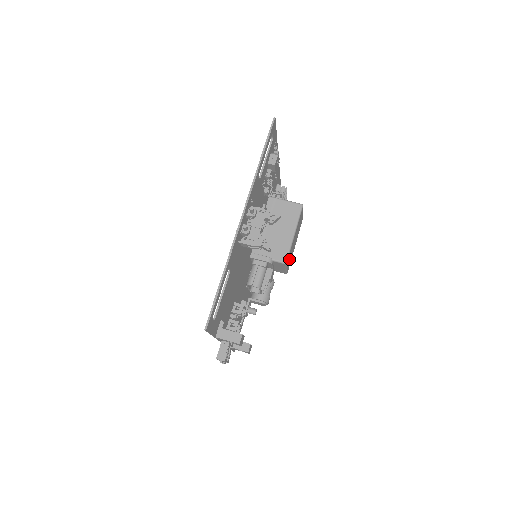
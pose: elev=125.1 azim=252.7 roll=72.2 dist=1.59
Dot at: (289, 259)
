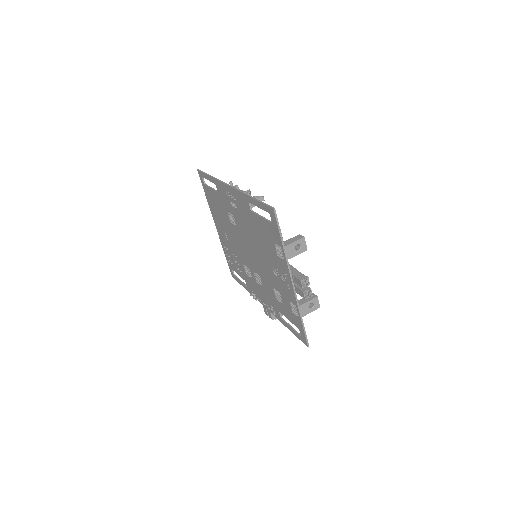
Dot at: occluded
